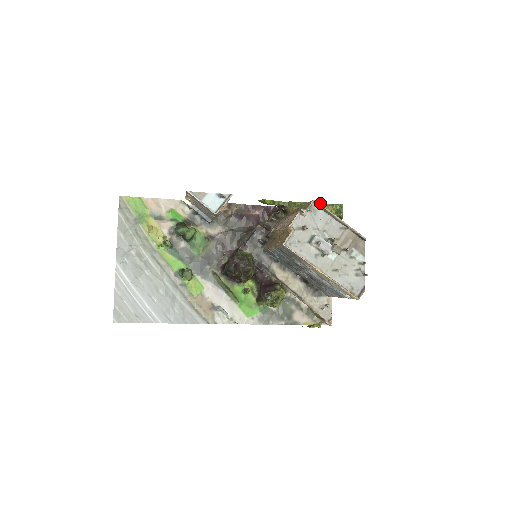
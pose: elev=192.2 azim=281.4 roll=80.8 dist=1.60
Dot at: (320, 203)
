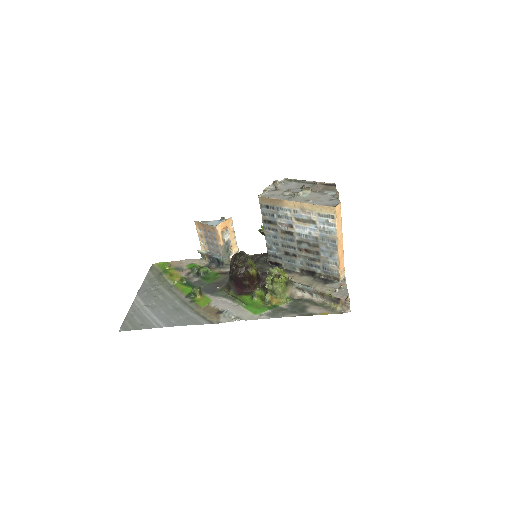
Dot at: occluded
